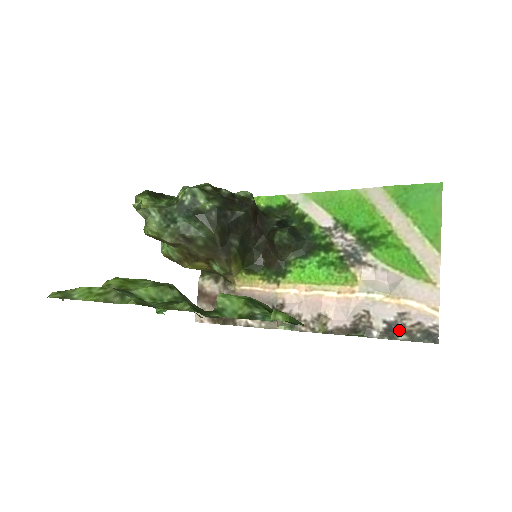
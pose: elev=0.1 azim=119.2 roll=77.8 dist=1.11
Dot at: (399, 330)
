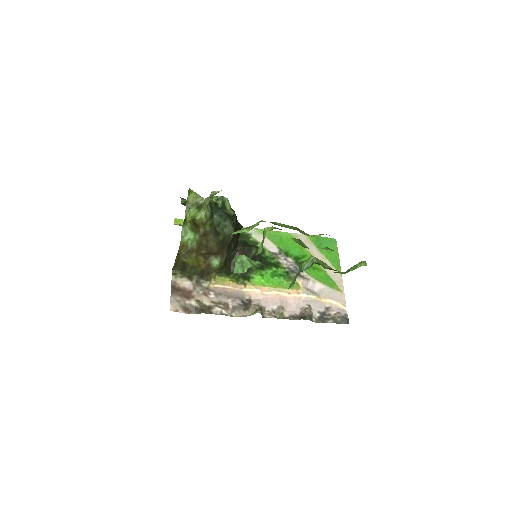
Dot at: (327, 317)
